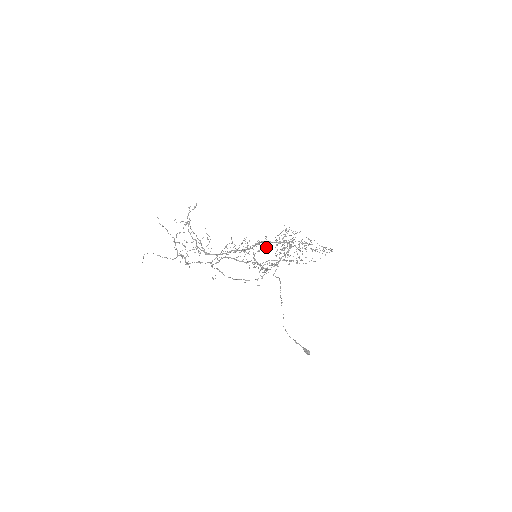
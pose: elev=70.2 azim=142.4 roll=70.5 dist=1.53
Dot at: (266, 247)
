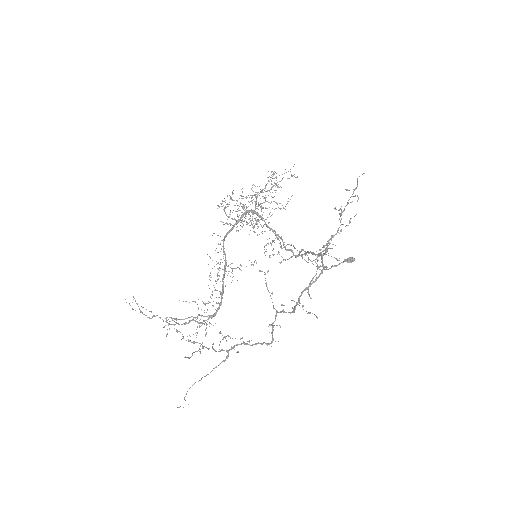
Dot at: (341, 230)
